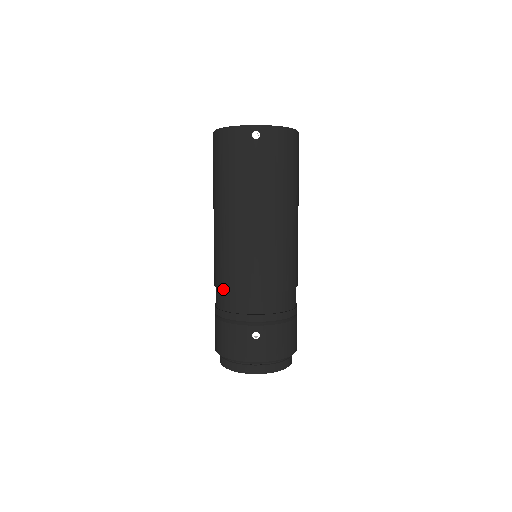
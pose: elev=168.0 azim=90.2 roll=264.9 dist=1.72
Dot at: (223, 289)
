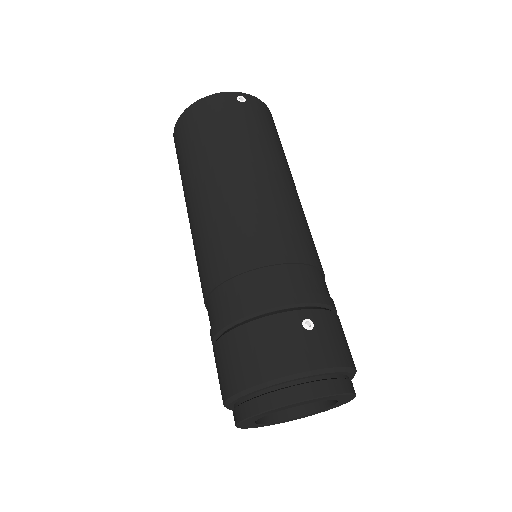
Dot at: (235, 274)
